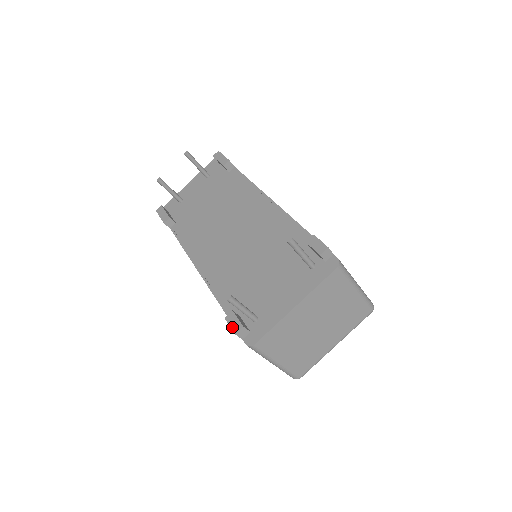
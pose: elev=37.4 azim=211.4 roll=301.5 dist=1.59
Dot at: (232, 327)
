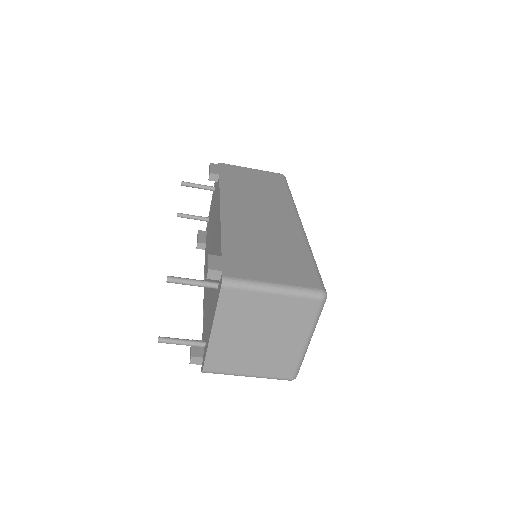
Dot at: (190, 356)
